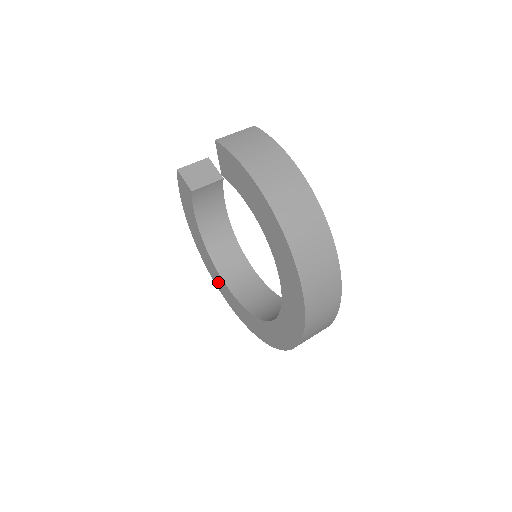
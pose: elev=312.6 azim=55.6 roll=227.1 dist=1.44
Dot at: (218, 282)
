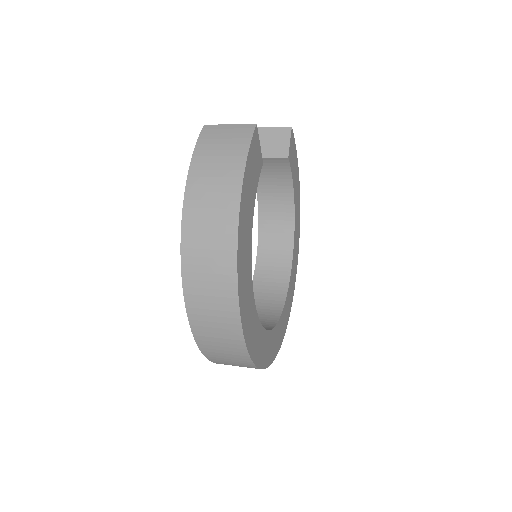
Dot at: occluded
